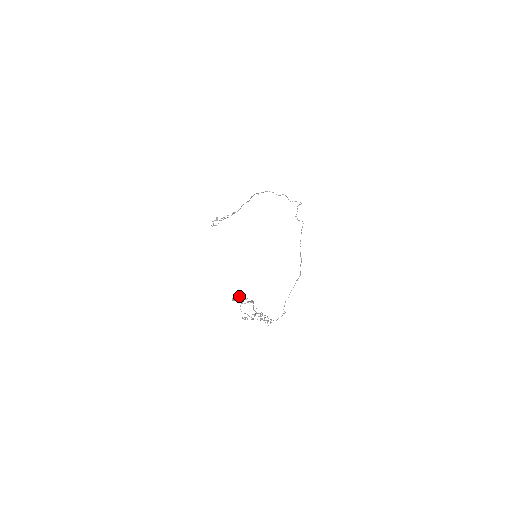
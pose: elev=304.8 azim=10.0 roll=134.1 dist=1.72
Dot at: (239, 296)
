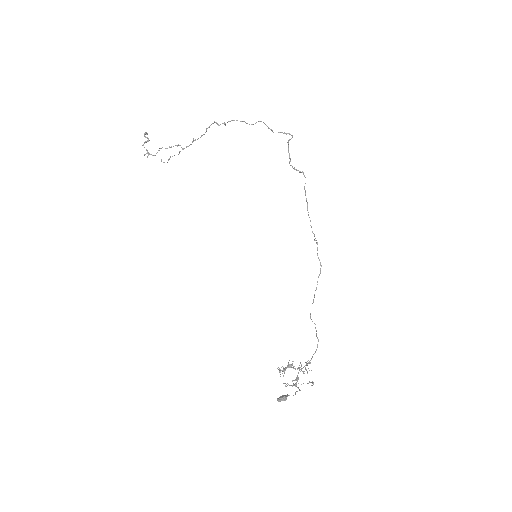
Dot at: (286, 397)
